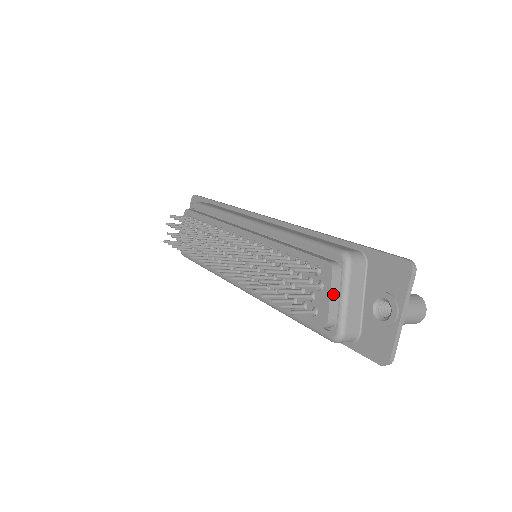
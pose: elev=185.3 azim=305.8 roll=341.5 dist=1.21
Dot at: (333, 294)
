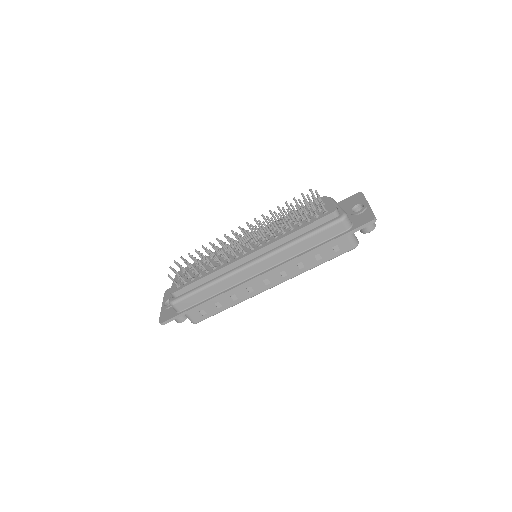
Dot at: occluded
